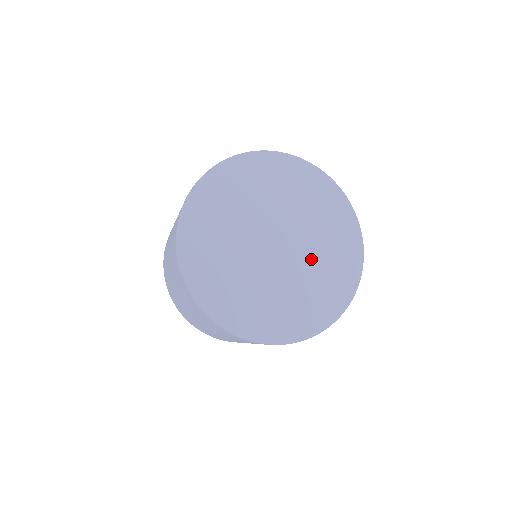
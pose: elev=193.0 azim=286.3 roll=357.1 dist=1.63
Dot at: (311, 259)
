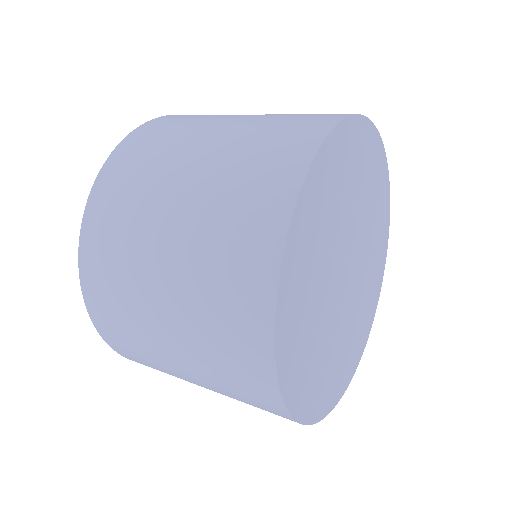
Dot at: (357, 302)
